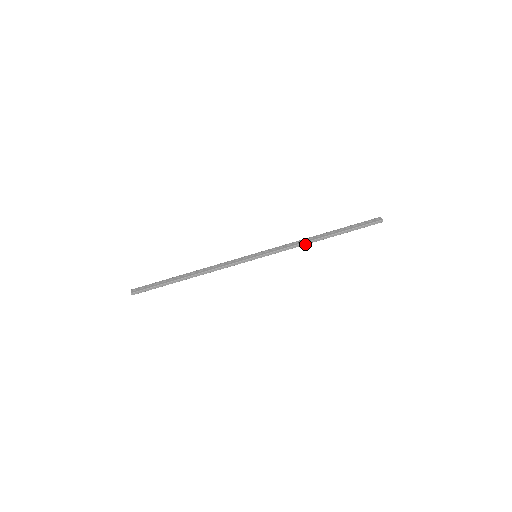
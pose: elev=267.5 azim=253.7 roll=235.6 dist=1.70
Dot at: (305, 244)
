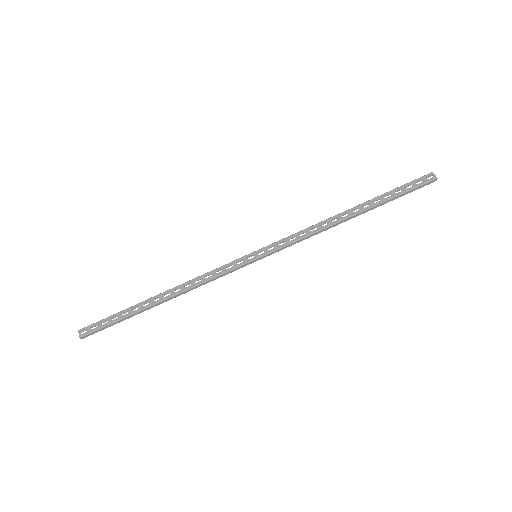
Dot at: (326, 229)
